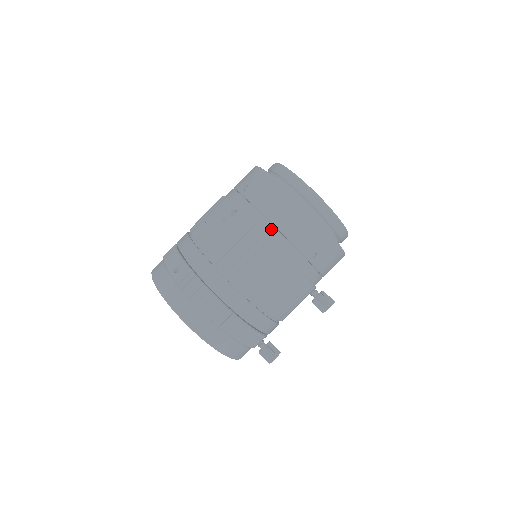
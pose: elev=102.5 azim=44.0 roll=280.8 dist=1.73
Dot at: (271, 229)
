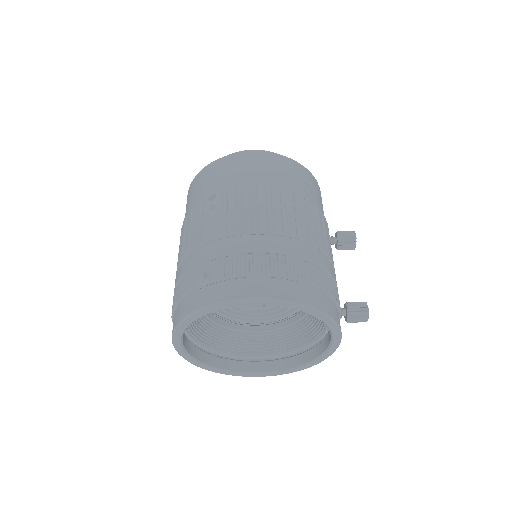
Dot at: (258, 179)
